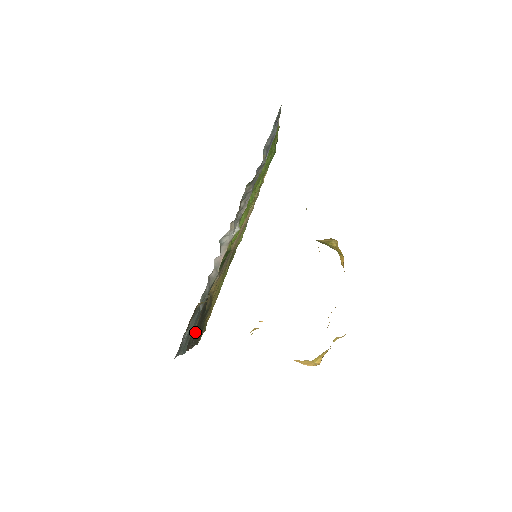
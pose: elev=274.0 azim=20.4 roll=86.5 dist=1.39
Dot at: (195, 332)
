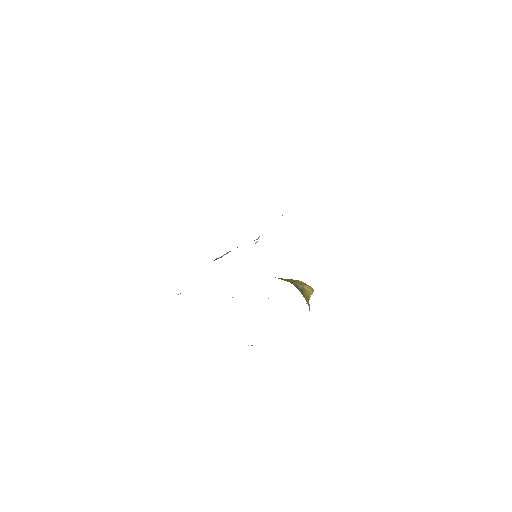
Dot at: occluded
